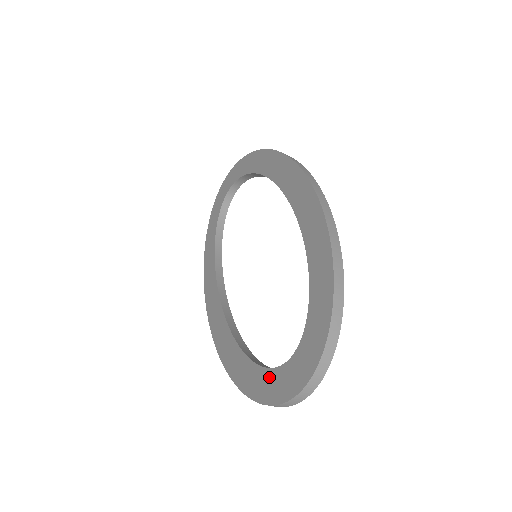
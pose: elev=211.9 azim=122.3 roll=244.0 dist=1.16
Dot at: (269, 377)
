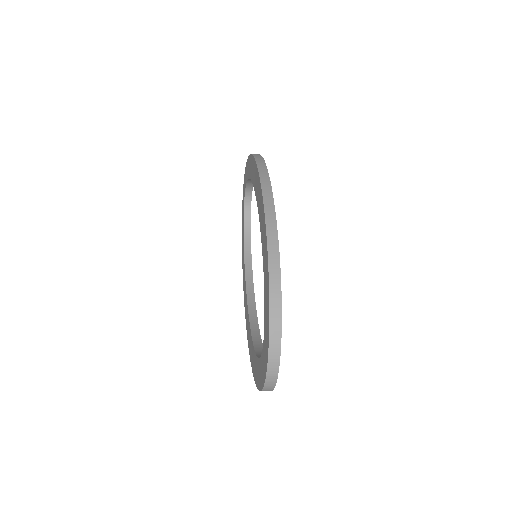
Dot at: (259, 366)
